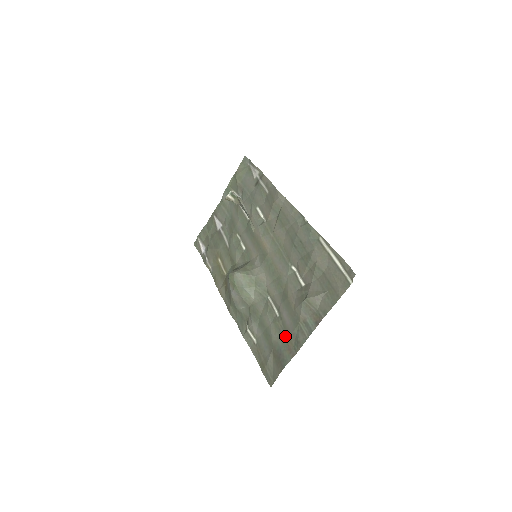
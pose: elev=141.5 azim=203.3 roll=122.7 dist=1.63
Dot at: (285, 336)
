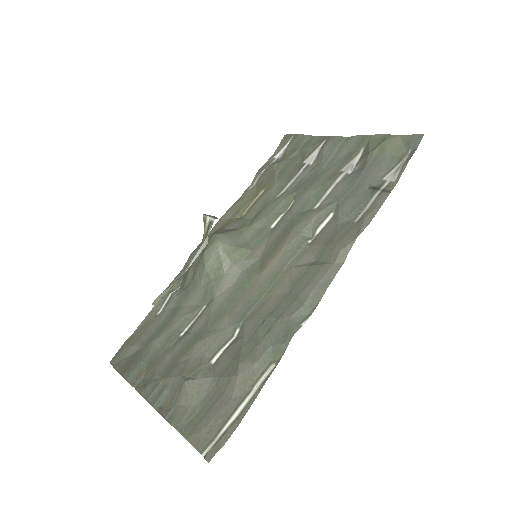
Dot at: (155, 360)
